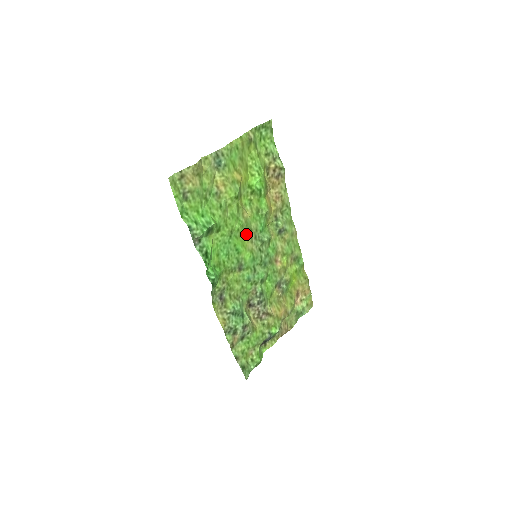
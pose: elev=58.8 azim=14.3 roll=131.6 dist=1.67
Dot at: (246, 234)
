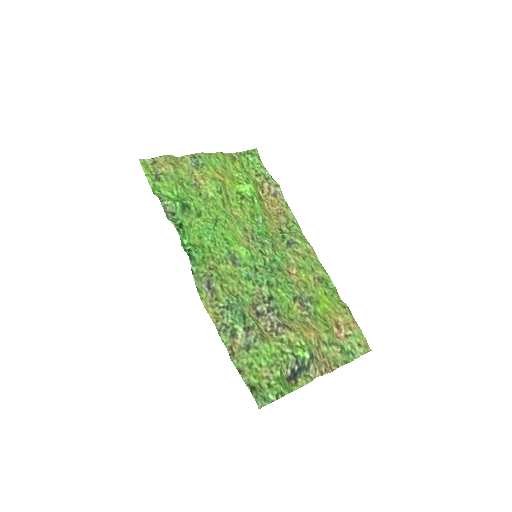
Dot at: (239, 232)
